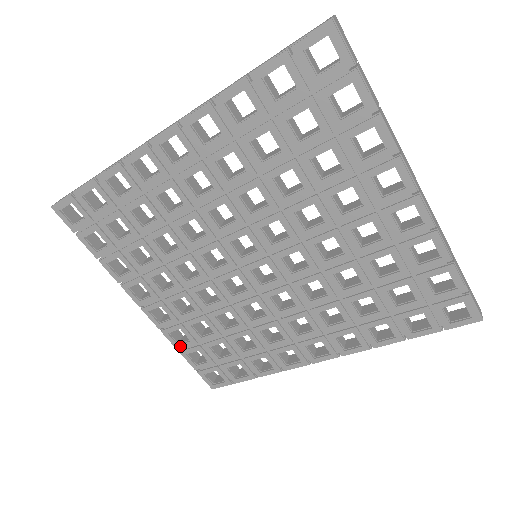
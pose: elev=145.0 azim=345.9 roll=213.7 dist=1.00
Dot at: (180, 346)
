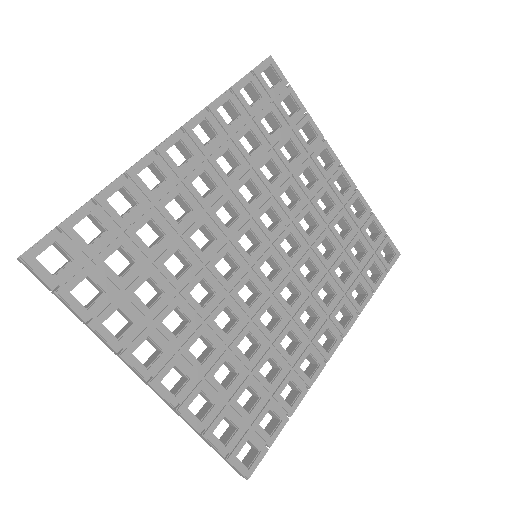
Dot at: (203, 423)
